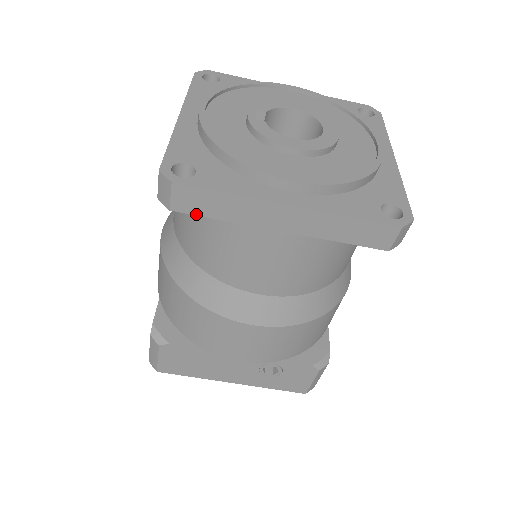
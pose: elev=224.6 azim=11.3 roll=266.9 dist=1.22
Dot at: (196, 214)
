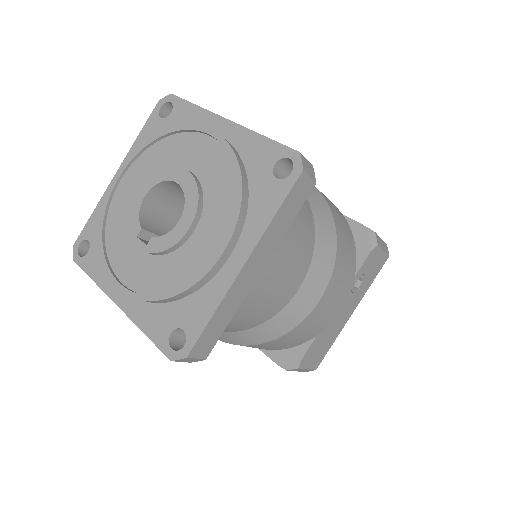
Dot at: (217, 340)
